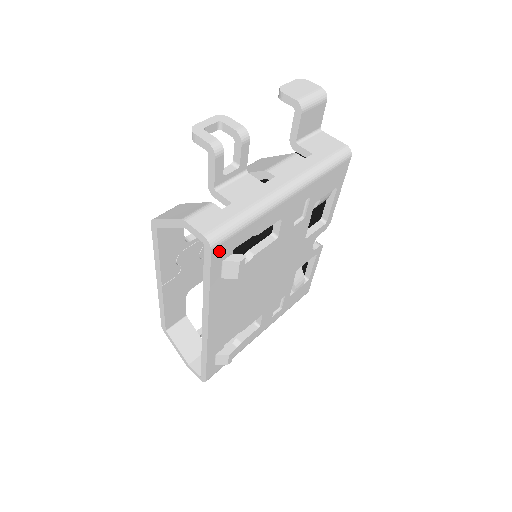
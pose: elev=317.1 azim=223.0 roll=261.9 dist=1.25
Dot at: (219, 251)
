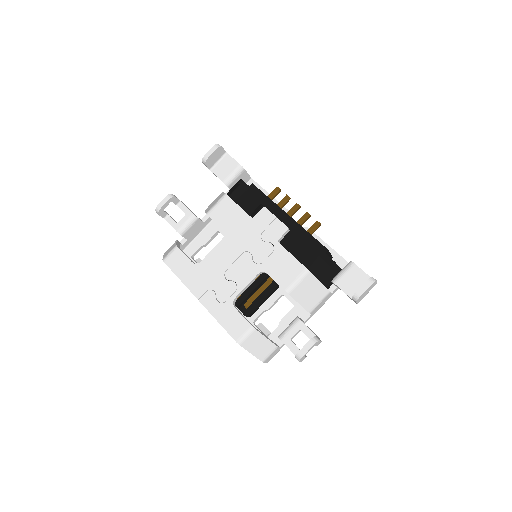
Dot at: occluded
